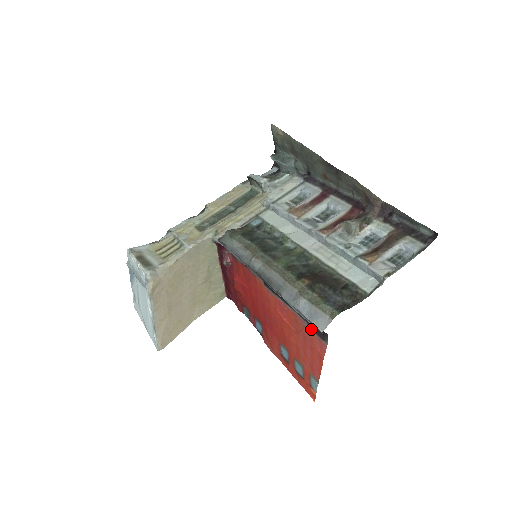
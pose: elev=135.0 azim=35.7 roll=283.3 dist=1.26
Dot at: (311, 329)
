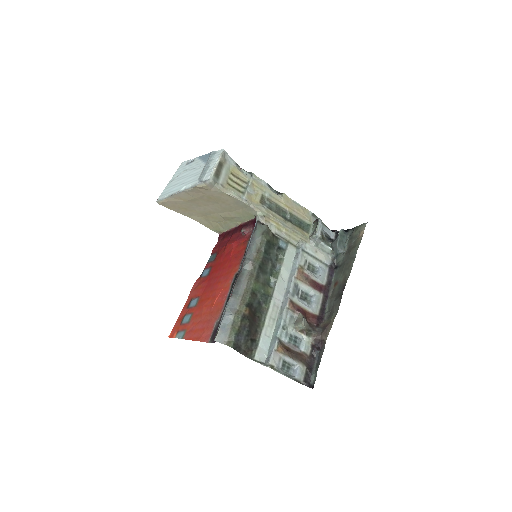
Dot at: (216, 326)
